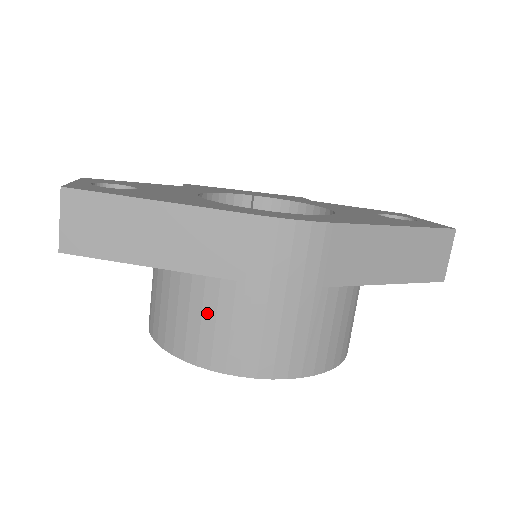
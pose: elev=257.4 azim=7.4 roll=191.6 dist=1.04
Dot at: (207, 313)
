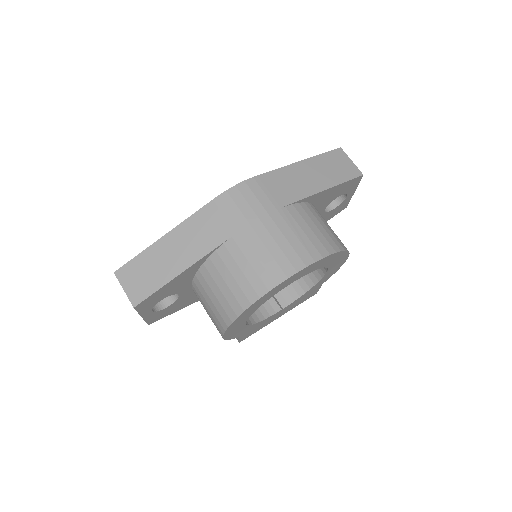
Dot at: (232, 269)
